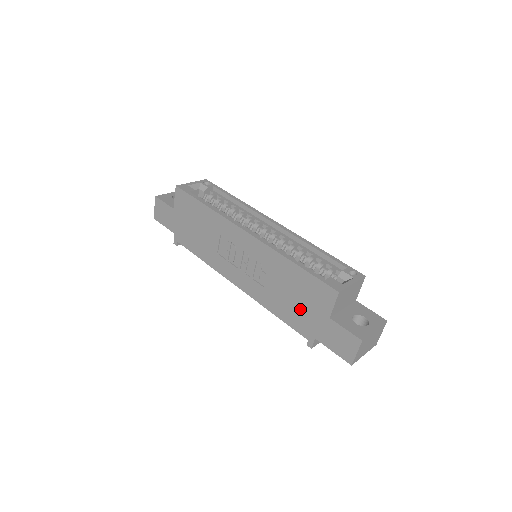
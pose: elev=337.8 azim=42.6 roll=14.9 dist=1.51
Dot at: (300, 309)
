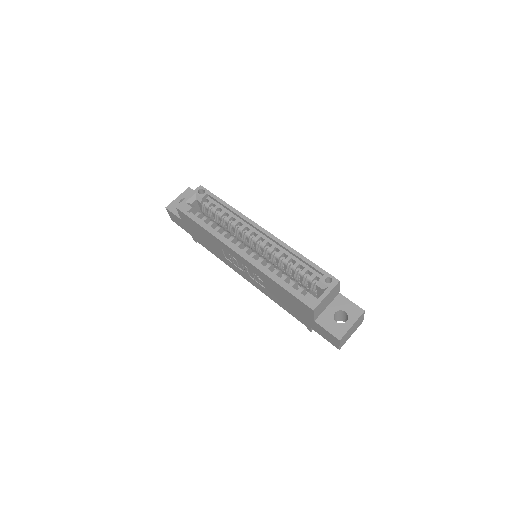
Dot at: (294, 309)
